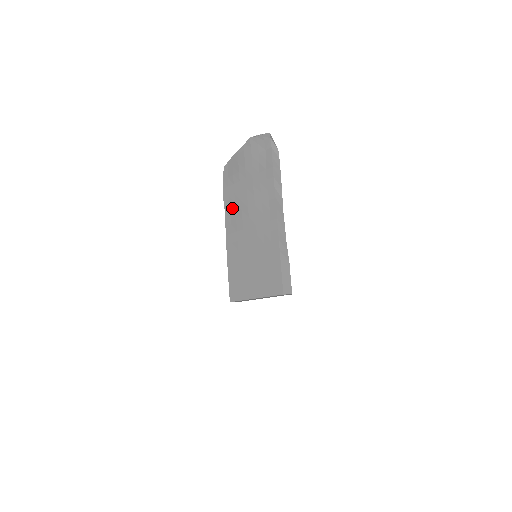
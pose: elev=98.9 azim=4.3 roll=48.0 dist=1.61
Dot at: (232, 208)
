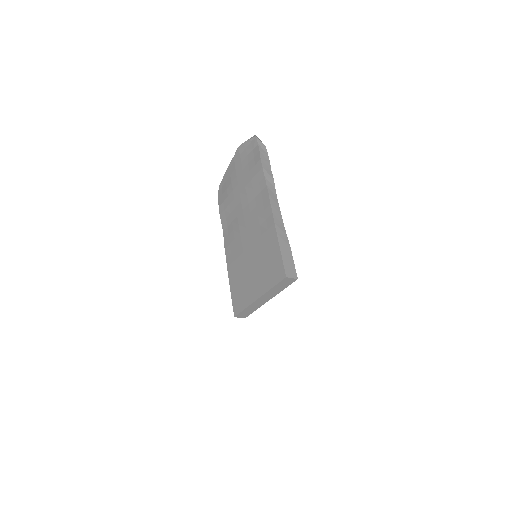
Dot at: (228, 220)
